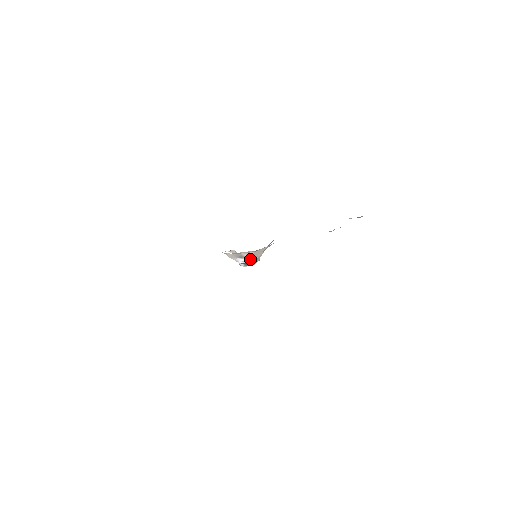
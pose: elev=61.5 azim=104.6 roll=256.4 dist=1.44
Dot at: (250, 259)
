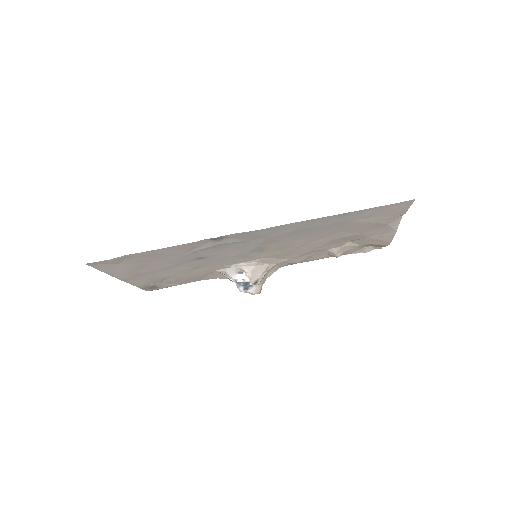
Dot at: (250, 275)
